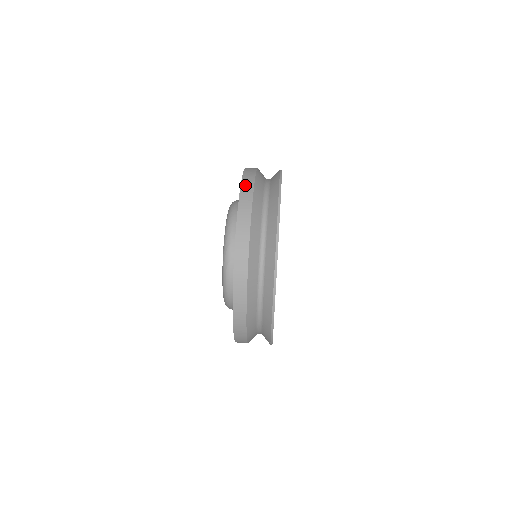
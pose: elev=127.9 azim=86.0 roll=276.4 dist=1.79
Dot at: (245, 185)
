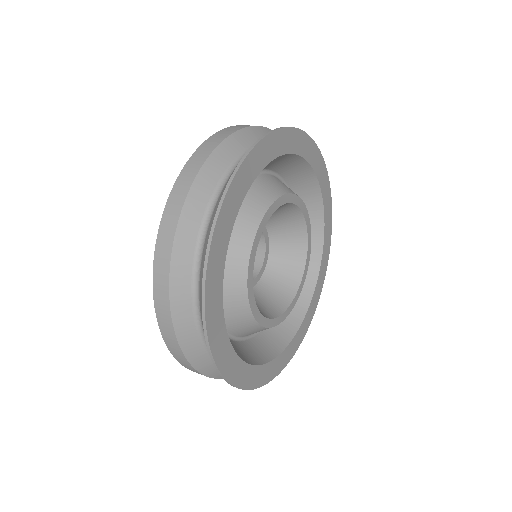
Dot at: occluded
